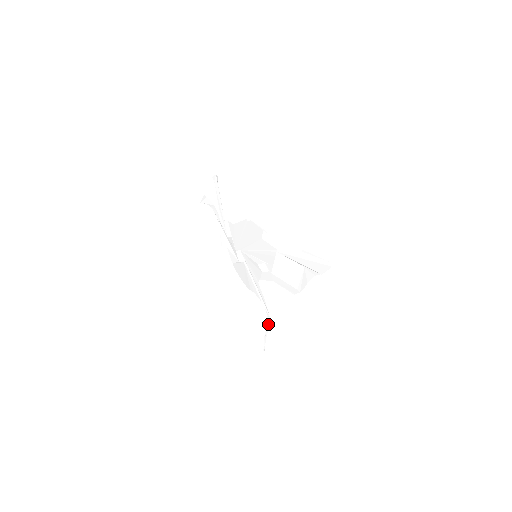
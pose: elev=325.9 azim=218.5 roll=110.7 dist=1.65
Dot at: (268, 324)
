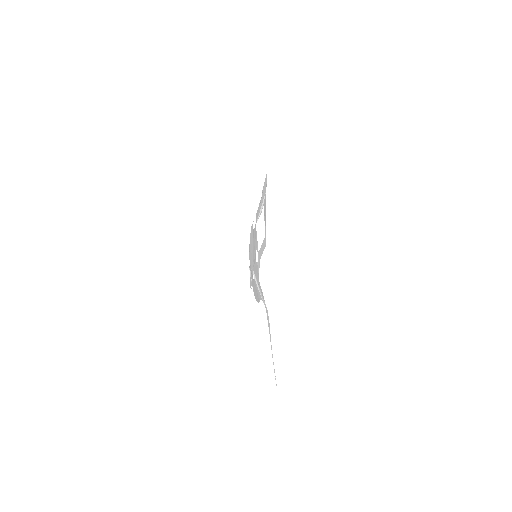
Dot at: (269, 323)
